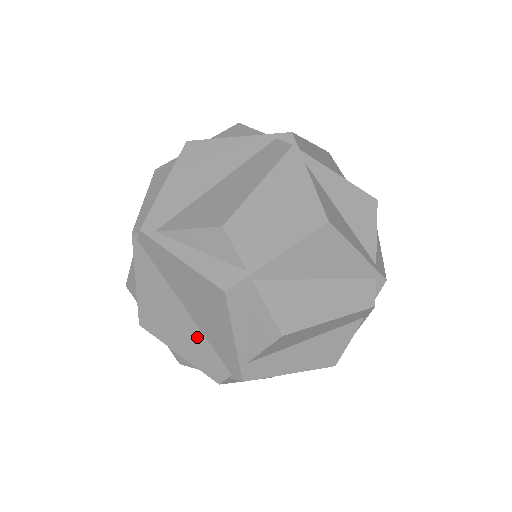
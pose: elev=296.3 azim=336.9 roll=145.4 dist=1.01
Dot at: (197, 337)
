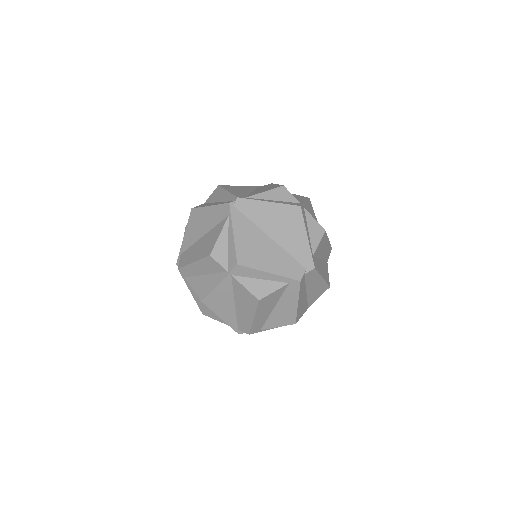
Dot at: (281, 254)
